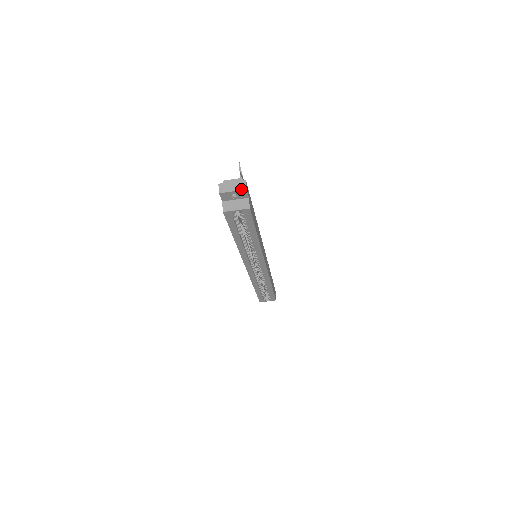
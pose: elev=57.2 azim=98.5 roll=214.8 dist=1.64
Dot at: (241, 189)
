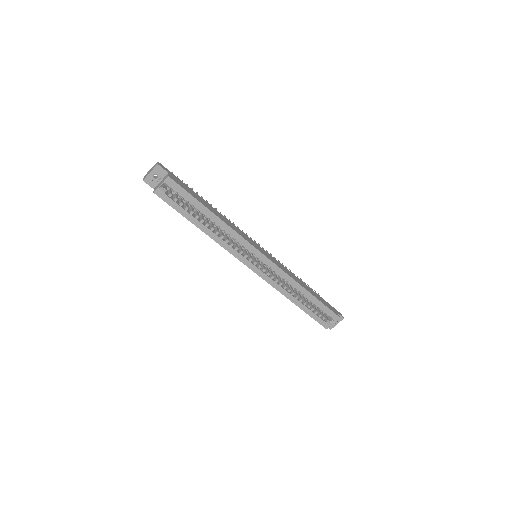
Dot at: (154, 167)
